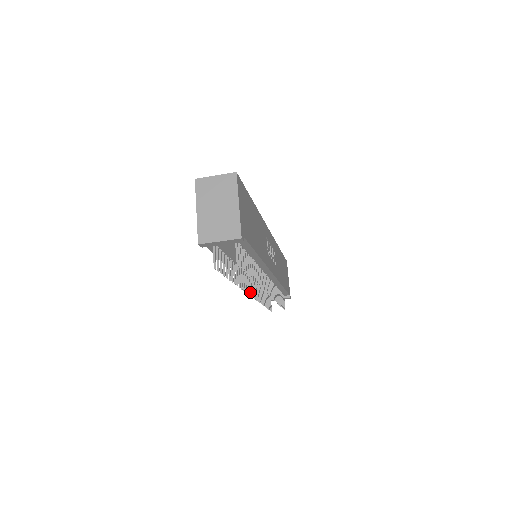
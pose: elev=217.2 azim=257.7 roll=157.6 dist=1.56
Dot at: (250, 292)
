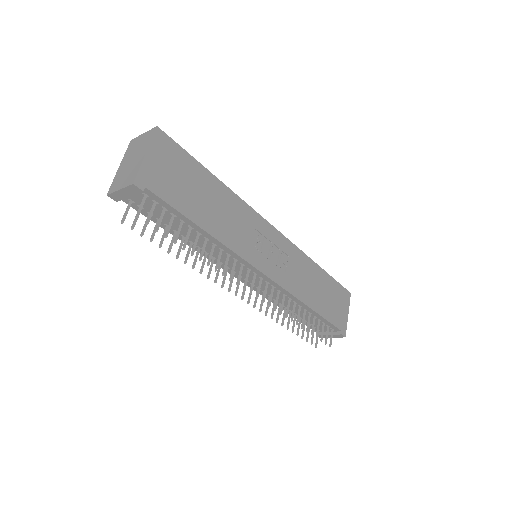
Dot at: (237, 292)
